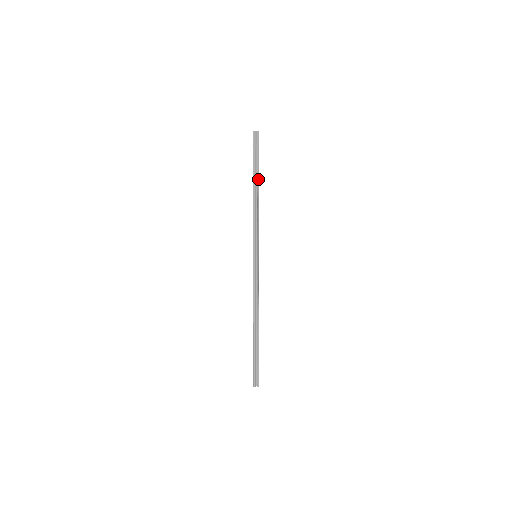
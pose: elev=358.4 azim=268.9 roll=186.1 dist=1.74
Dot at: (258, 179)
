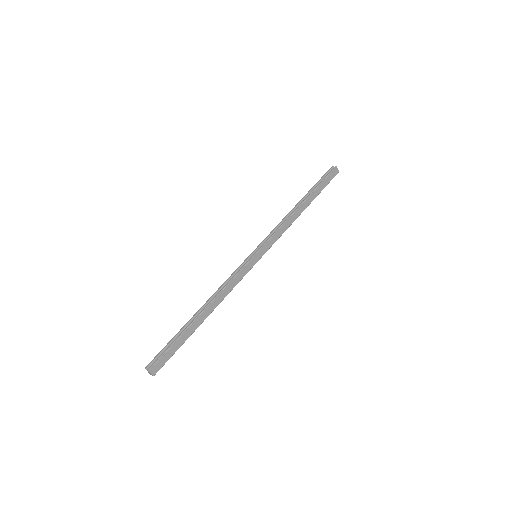
Dot at: (307, 198)
